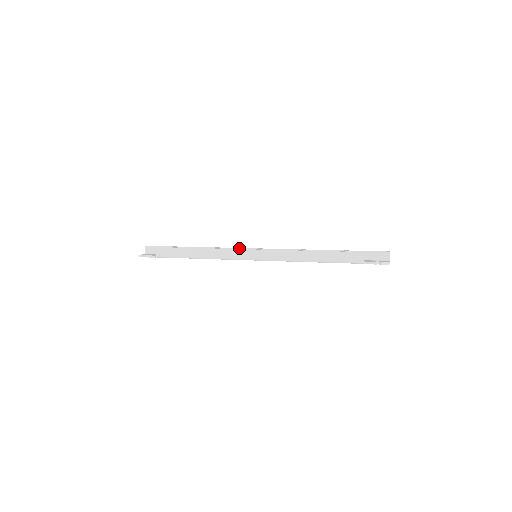
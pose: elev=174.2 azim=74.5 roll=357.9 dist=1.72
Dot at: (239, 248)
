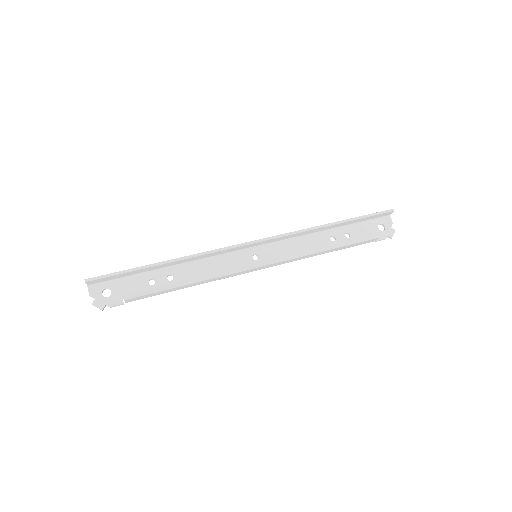
Dot at: (230, 249)
